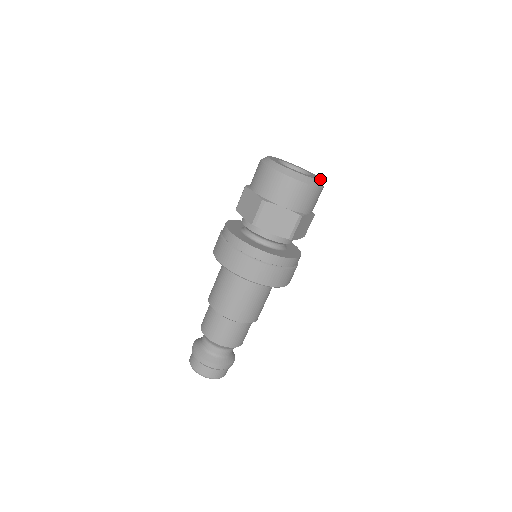
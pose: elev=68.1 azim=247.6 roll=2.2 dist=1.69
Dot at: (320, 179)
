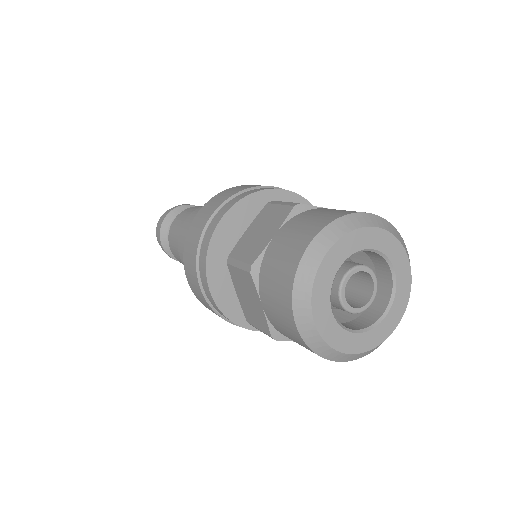
Dot at: (404, 311)
